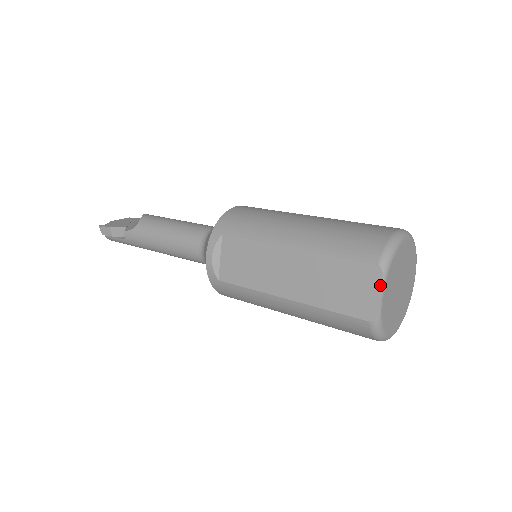
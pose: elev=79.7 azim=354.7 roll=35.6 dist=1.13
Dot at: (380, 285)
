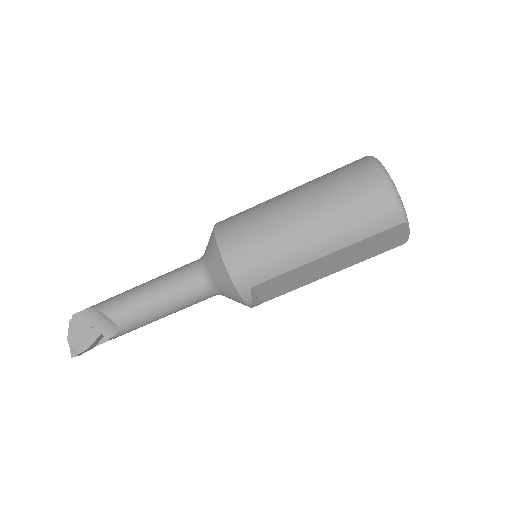
Dot at: (407, 229)
